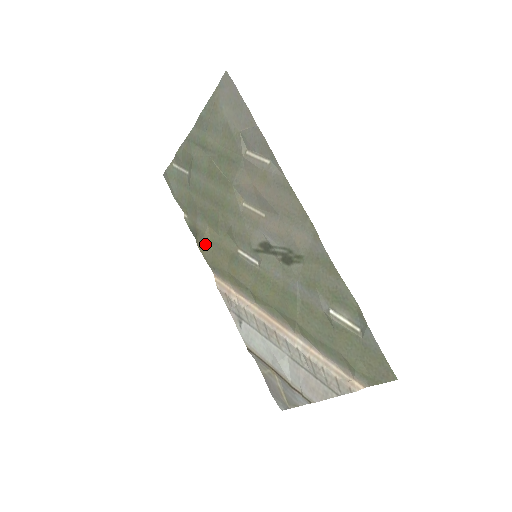
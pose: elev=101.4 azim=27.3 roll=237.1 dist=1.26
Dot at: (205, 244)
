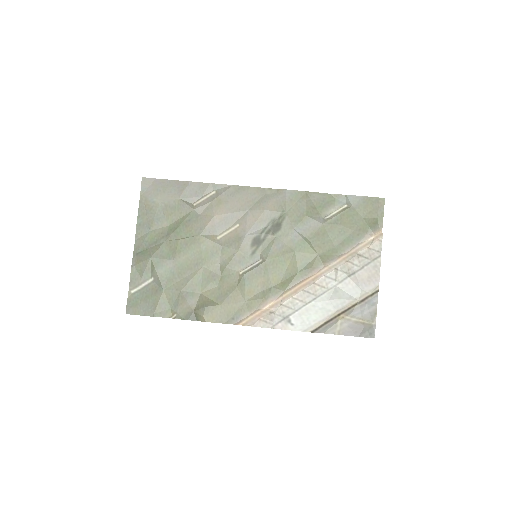
Dot at: (211, 309)
